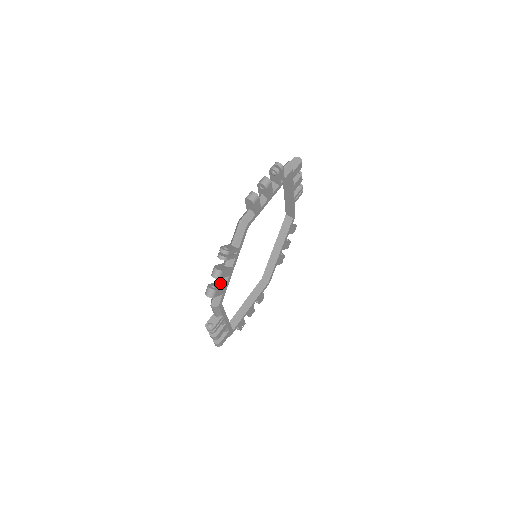
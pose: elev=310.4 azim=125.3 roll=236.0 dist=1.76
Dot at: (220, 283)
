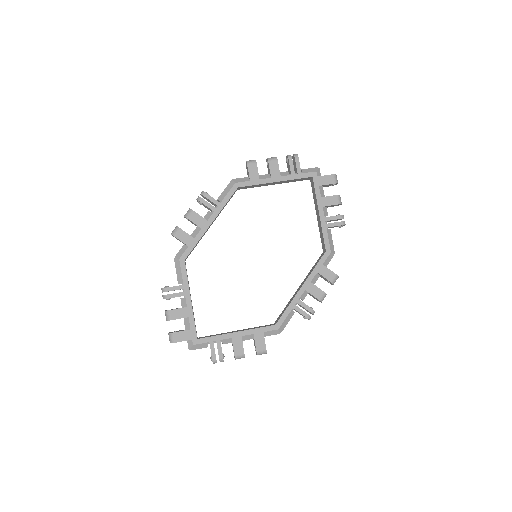
Dot at: (191, 234)
